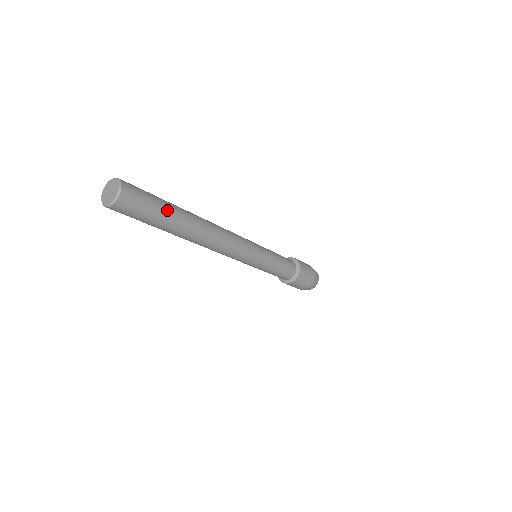
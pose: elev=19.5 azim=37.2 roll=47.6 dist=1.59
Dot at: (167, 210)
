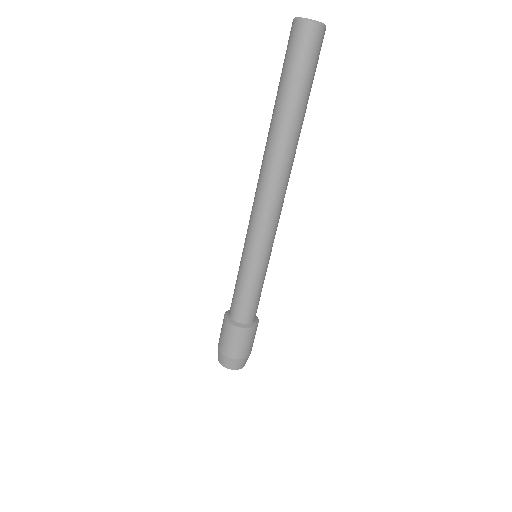
Dot at: occluded
